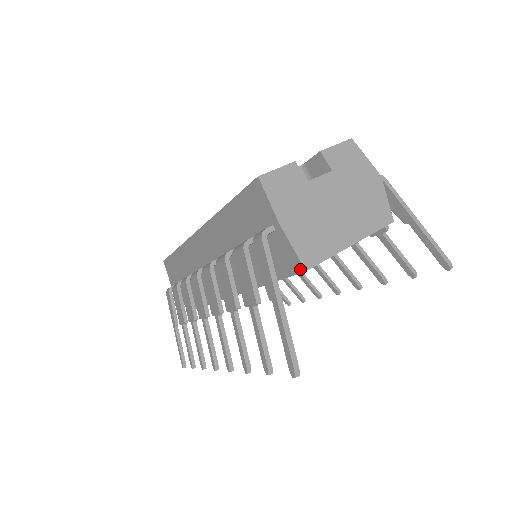
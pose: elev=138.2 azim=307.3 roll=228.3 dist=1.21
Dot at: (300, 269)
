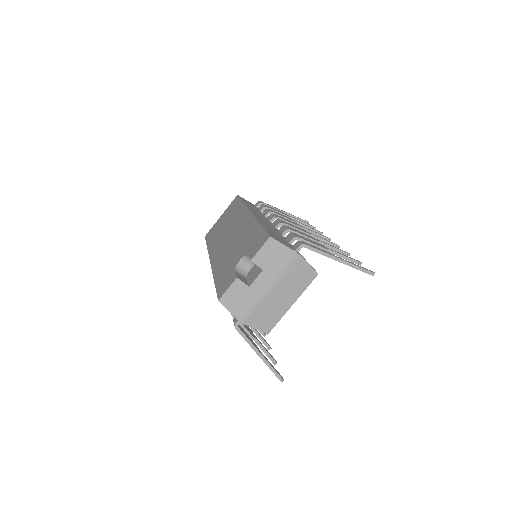
Dot at: (265, 332)
